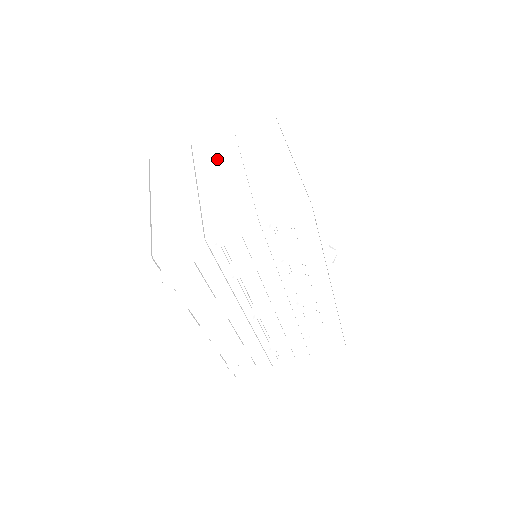
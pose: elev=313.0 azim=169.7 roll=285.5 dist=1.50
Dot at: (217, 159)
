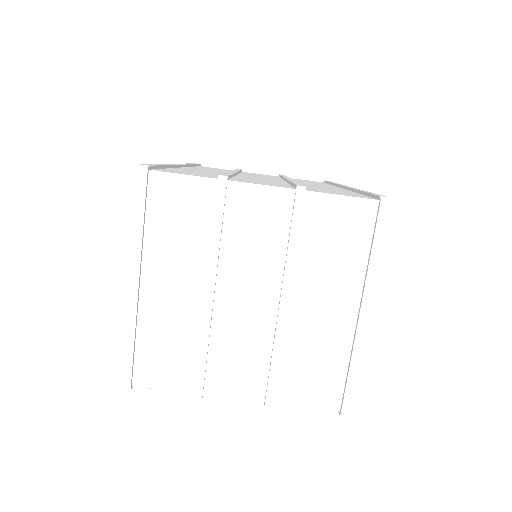
Dot at: (258, 248)
